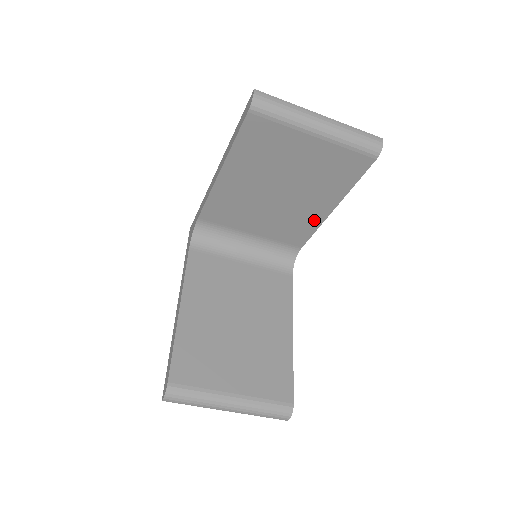
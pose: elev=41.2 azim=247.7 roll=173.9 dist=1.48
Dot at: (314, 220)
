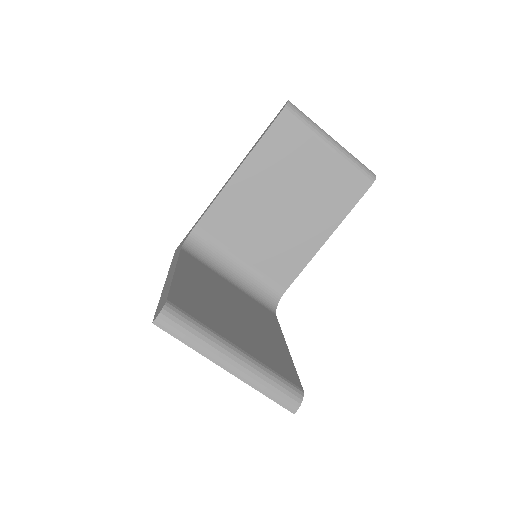
Dot at: (307, 250)
